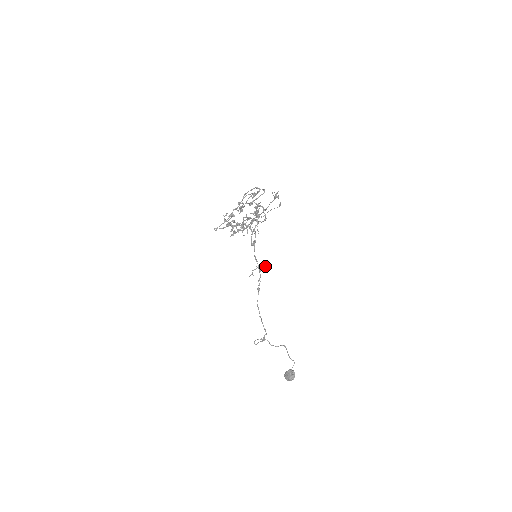
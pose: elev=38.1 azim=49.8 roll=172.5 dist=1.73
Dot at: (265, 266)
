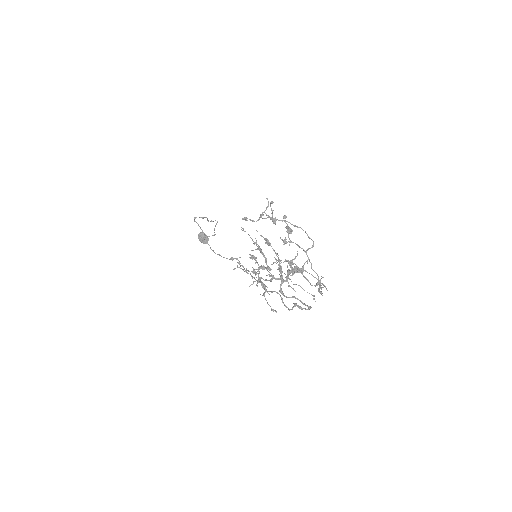
Dot at: occluded
